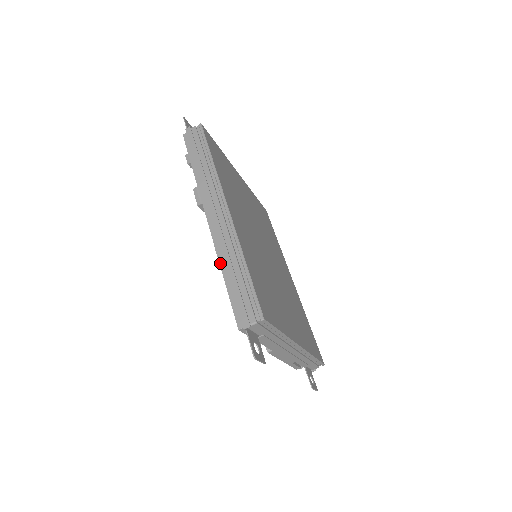
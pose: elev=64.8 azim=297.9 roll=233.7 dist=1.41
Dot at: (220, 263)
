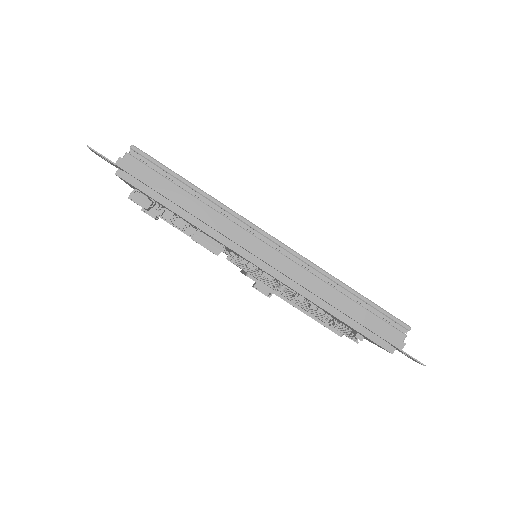
Dot at: (318, 305)
